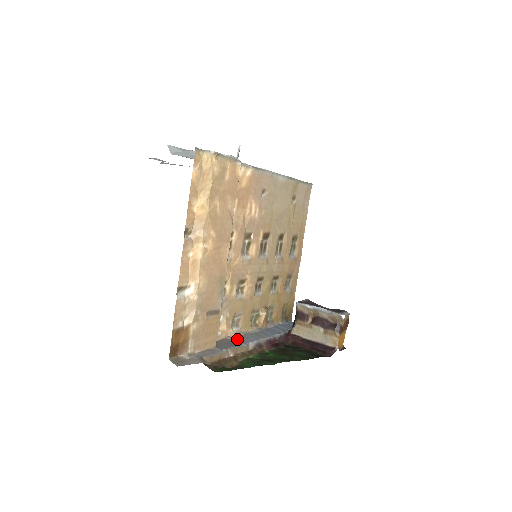
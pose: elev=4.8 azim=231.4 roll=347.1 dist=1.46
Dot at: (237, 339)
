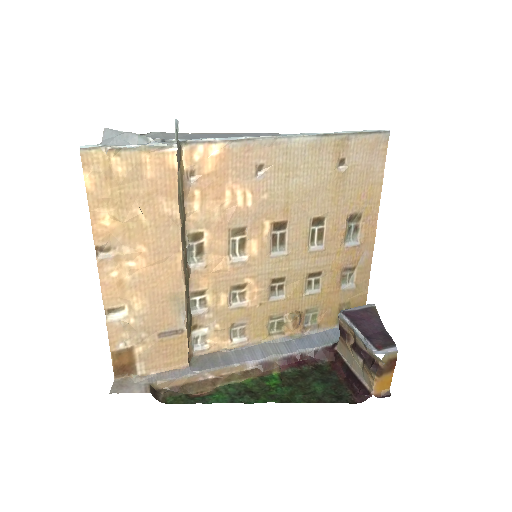
Dot at: (234, 354)
